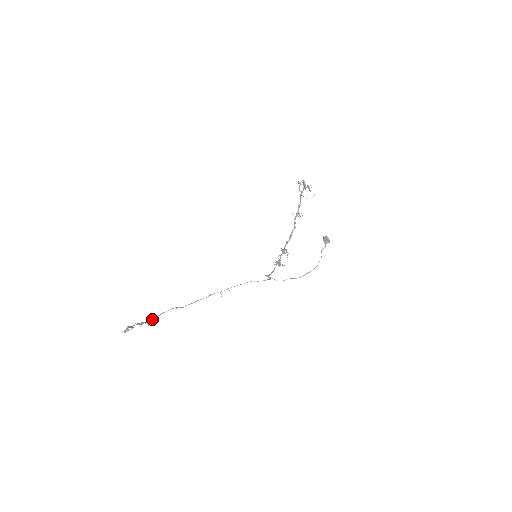
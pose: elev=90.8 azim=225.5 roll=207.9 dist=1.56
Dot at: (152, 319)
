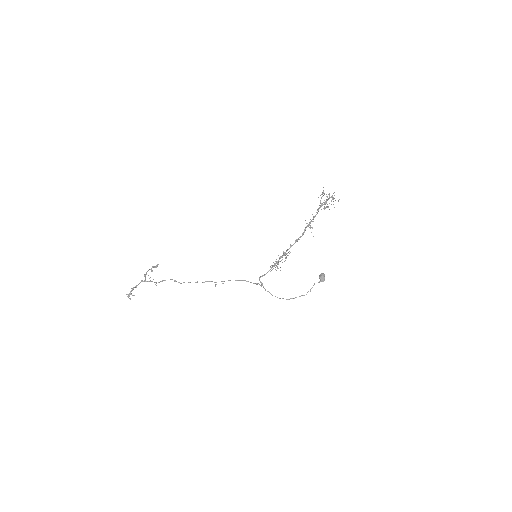
Dot at: (154, 282)
